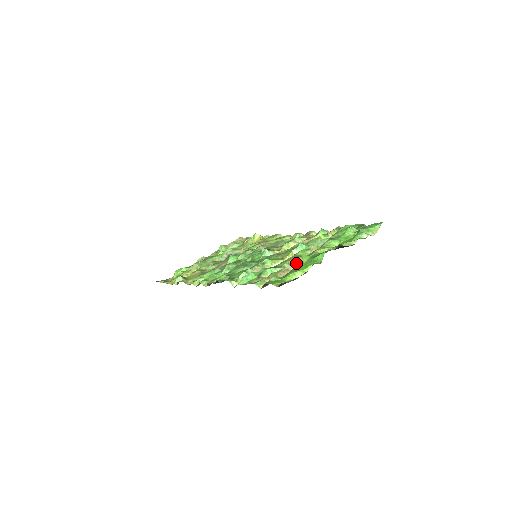
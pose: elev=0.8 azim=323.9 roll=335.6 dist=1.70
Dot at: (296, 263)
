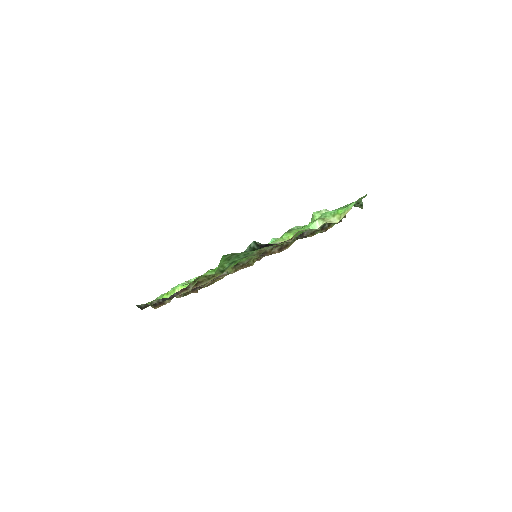
Dot at: occluded
